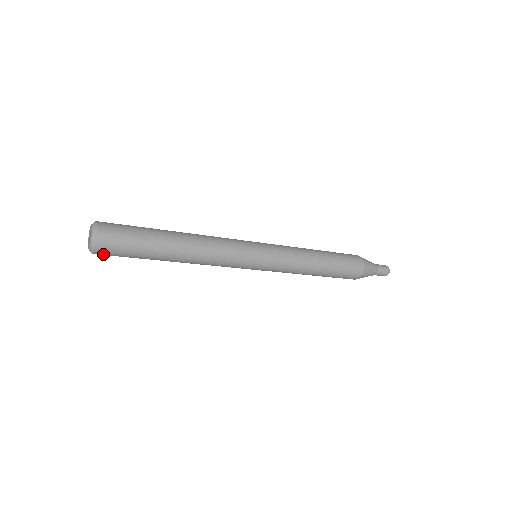
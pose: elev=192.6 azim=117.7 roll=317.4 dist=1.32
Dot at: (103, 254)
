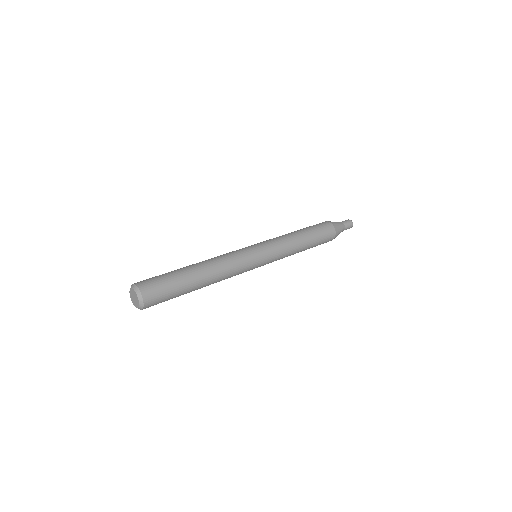
Dot at: occluded
